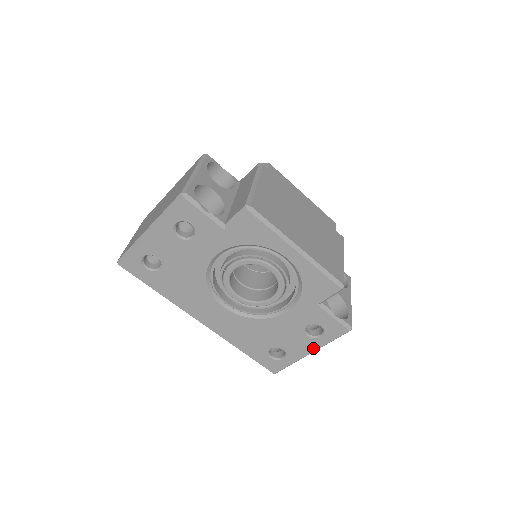
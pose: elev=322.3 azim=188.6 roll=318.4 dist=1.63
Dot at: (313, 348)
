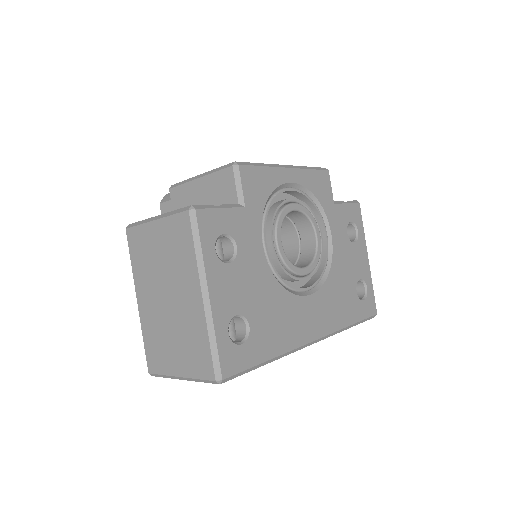
Dot at: (365, 250)
